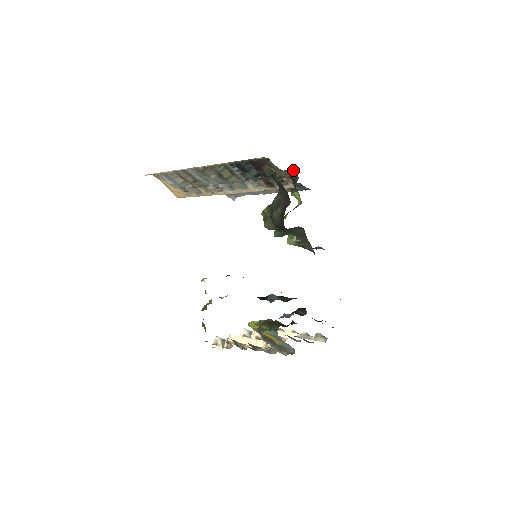
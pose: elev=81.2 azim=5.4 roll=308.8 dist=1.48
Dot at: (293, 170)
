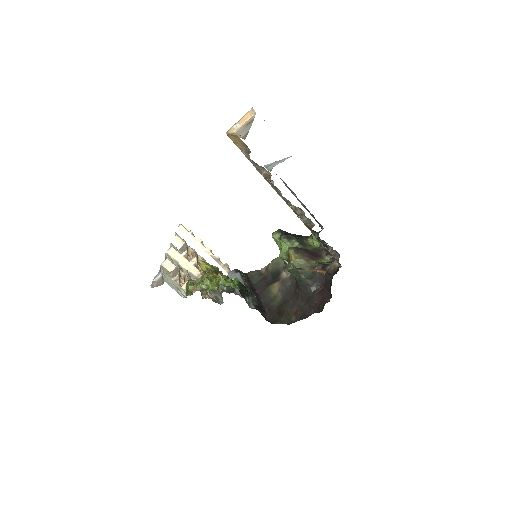
Dot at: occluded
